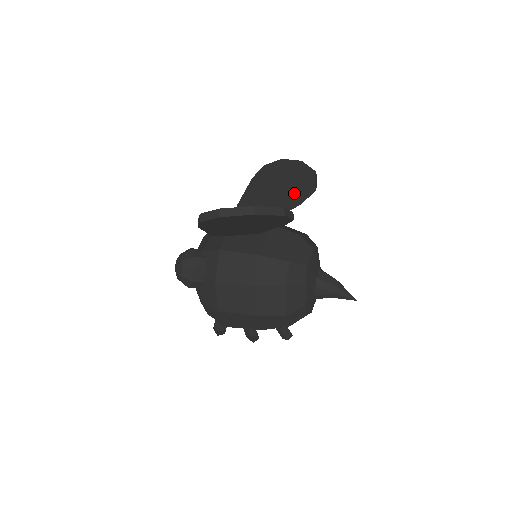
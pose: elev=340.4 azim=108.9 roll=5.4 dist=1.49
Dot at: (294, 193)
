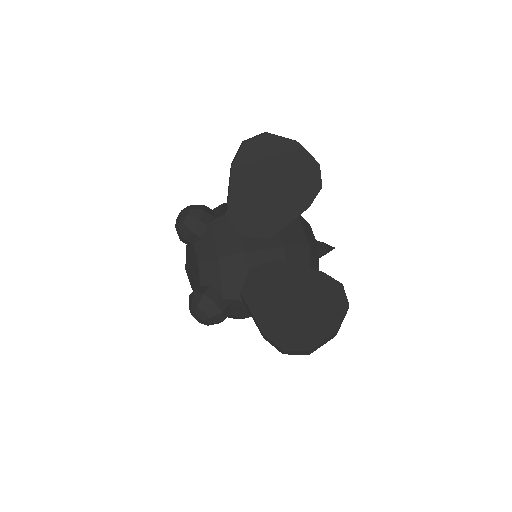
Dot at: (300, 199)
